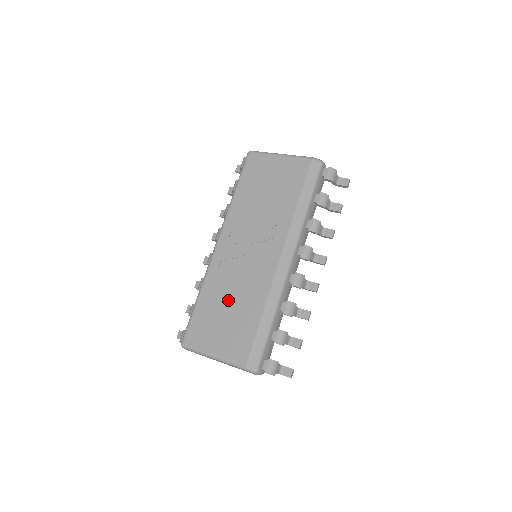
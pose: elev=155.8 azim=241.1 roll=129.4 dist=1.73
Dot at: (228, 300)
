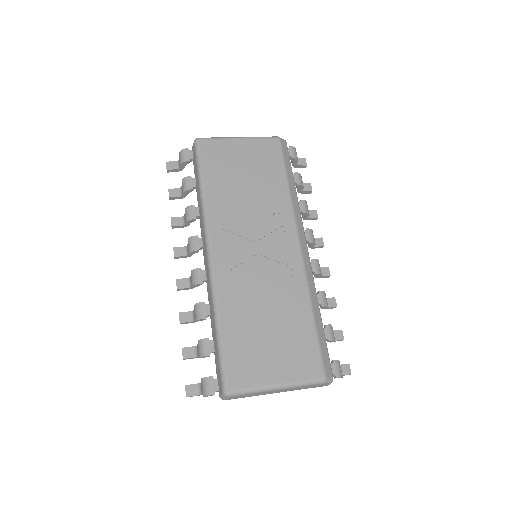
Dot at: (262, 312)
